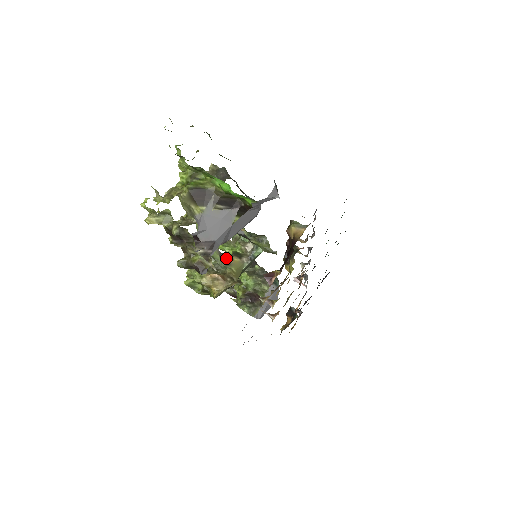
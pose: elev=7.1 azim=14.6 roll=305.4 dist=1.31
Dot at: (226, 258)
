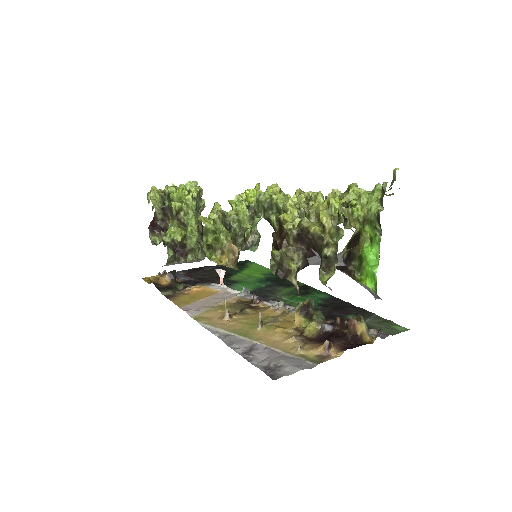
Dot at: occluded
